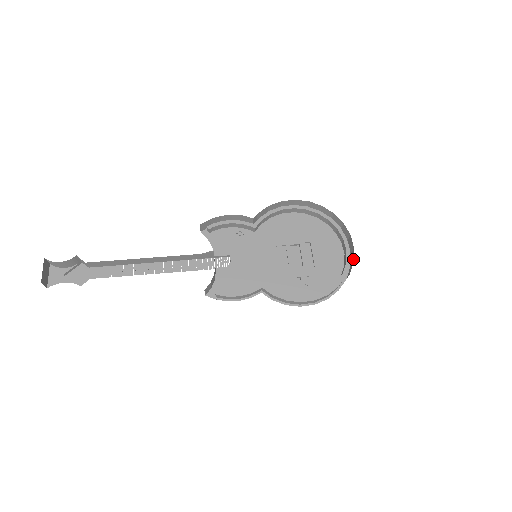
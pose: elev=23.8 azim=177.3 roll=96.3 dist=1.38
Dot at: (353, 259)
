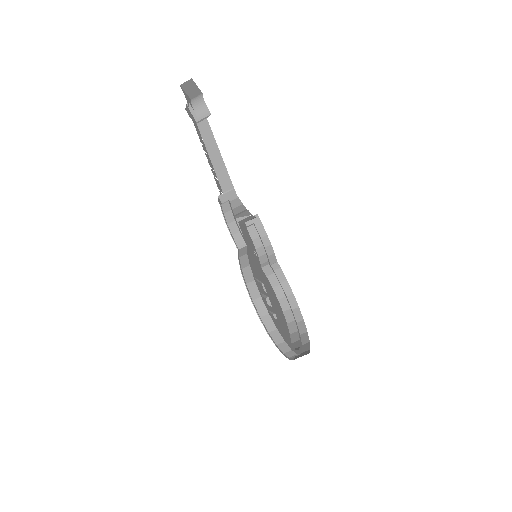
Dot at: occluded
